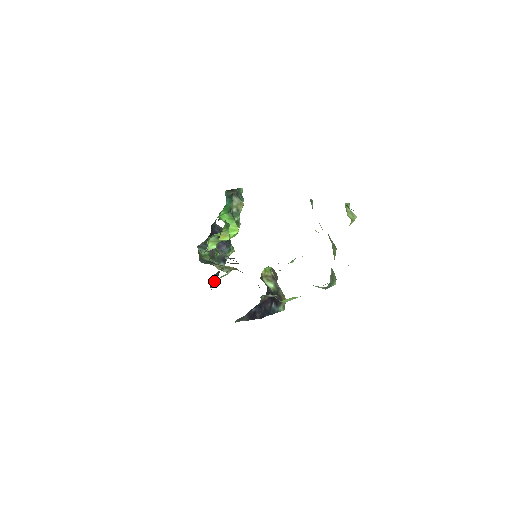
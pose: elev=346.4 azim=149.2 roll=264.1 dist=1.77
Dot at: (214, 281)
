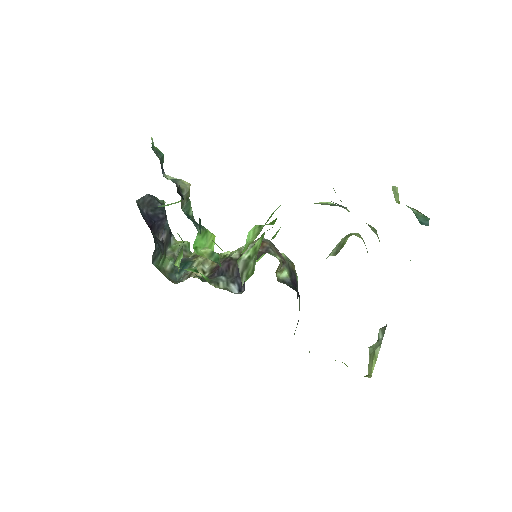
Dot at: occluded
